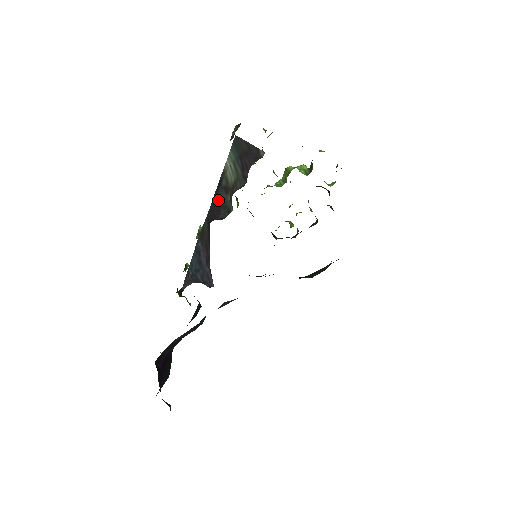
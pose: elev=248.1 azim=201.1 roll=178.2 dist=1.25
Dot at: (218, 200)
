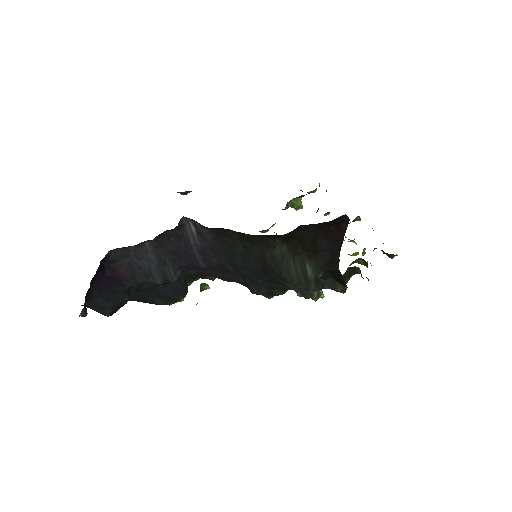
Dot at: occluded
